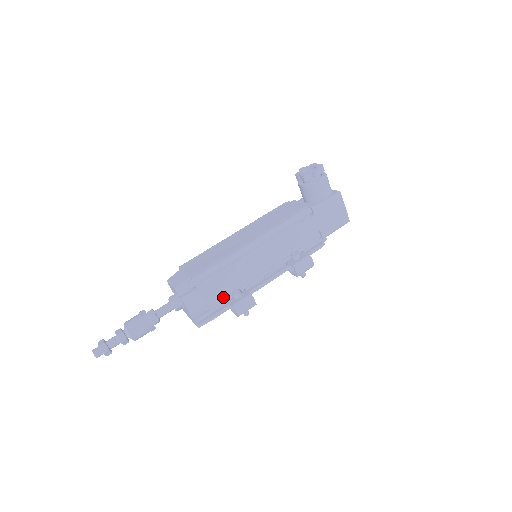
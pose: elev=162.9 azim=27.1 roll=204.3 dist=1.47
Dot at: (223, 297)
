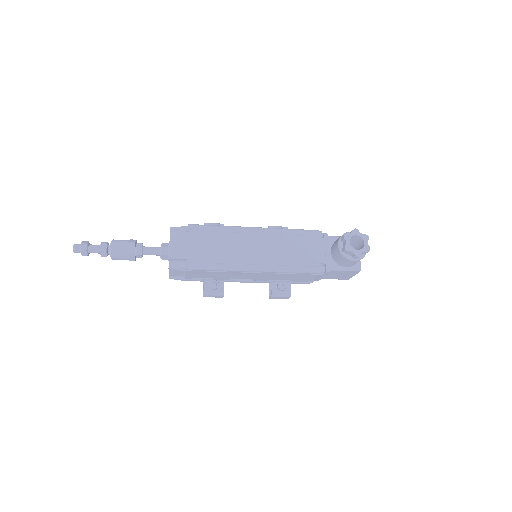
Dot at: (203, 277)
